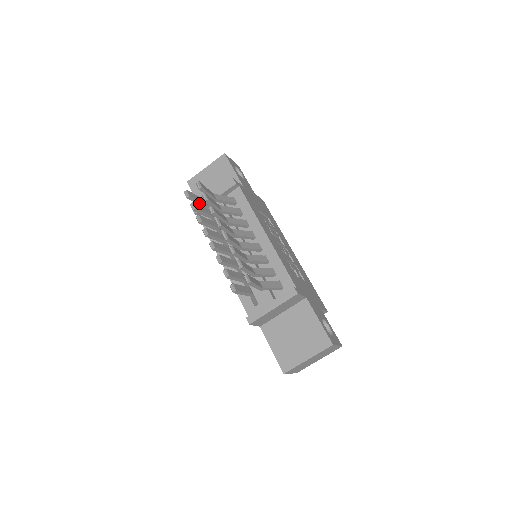
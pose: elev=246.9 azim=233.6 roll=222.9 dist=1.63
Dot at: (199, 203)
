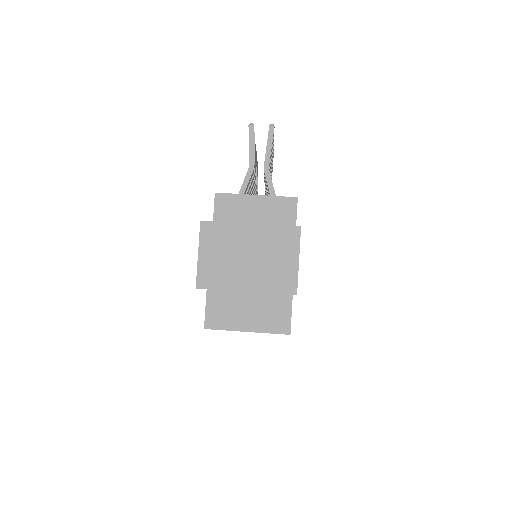
Dot at: occluded
